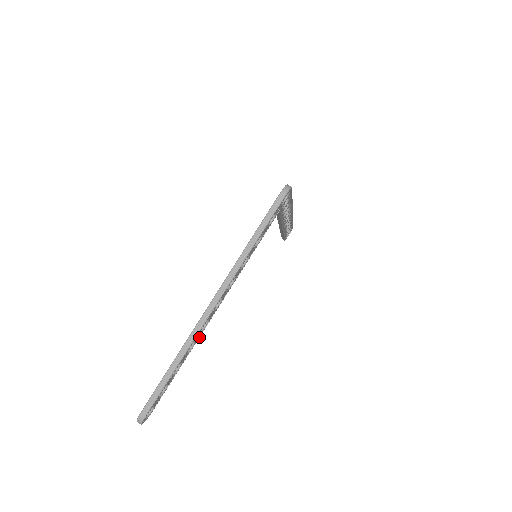
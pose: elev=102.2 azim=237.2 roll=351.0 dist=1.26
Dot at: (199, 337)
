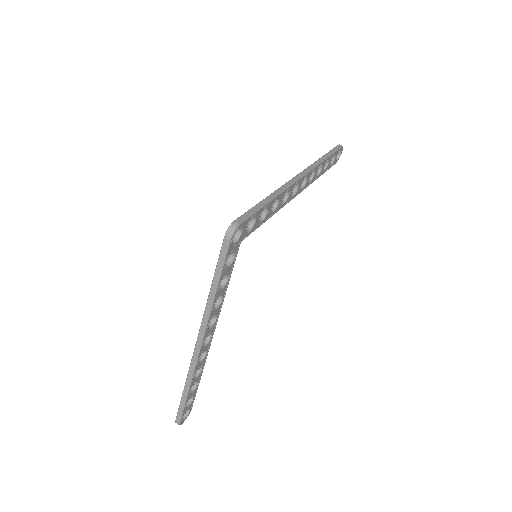
Dot at: occluded
